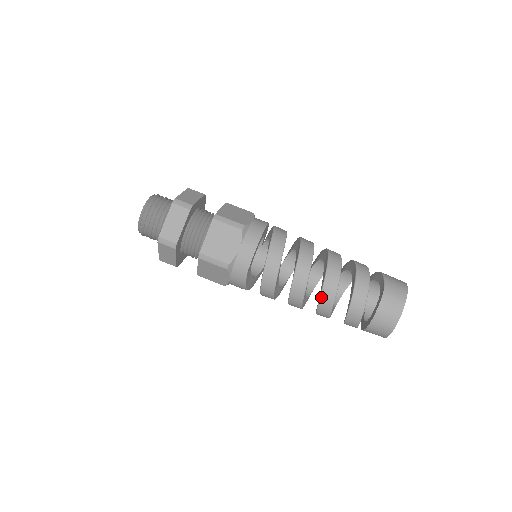
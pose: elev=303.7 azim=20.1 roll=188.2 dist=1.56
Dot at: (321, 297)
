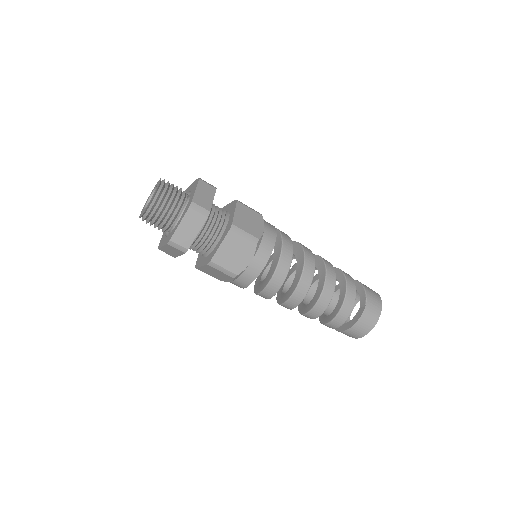
Dot at: (313, 309)
